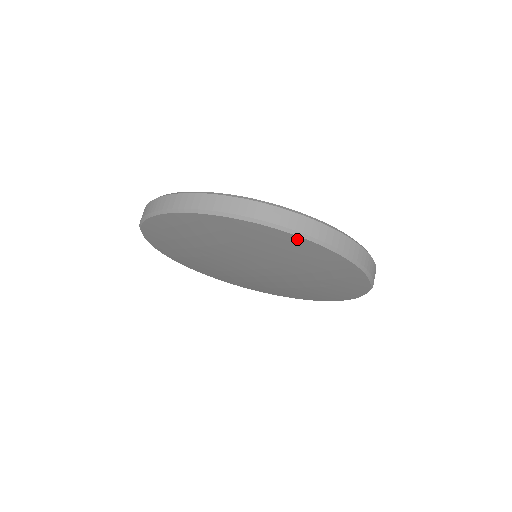
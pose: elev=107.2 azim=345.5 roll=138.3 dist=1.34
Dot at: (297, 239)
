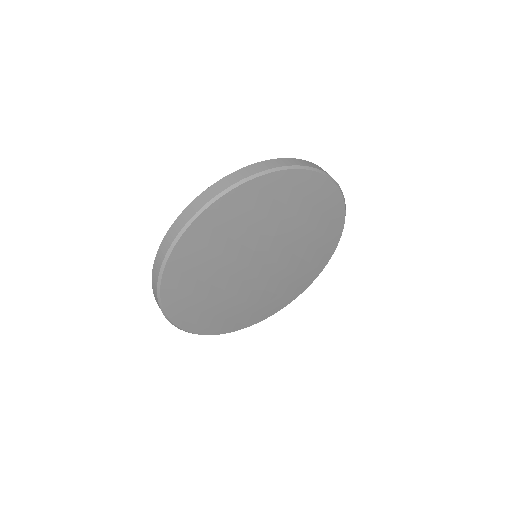
Dot at: (258, 182)
